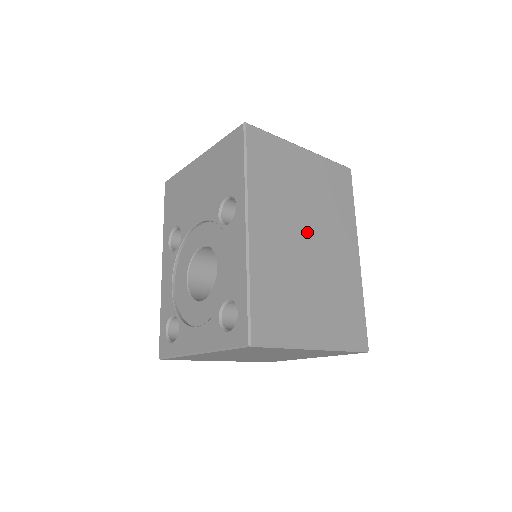
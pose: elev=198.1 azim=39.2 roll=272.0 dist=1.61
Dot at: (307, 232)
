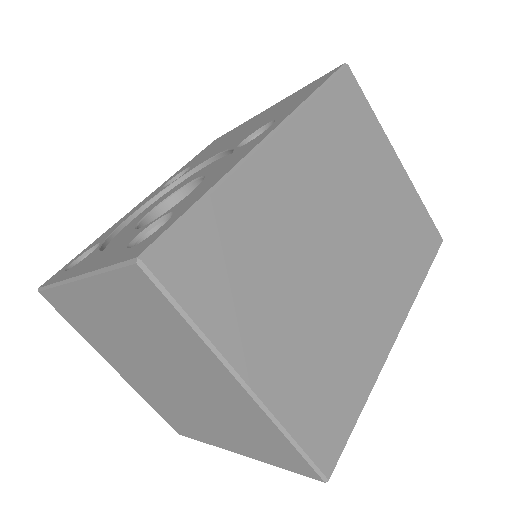
Dot at: (343, 234)
